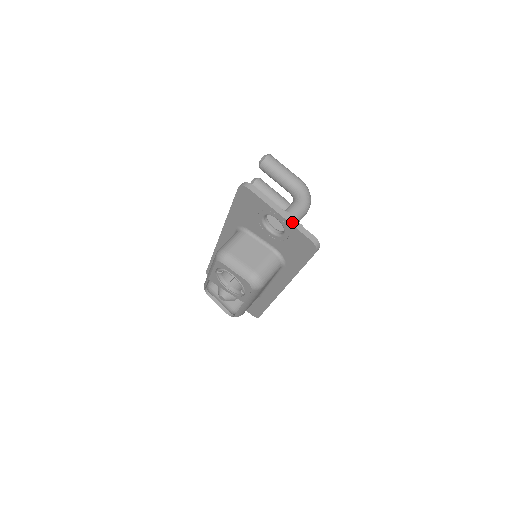
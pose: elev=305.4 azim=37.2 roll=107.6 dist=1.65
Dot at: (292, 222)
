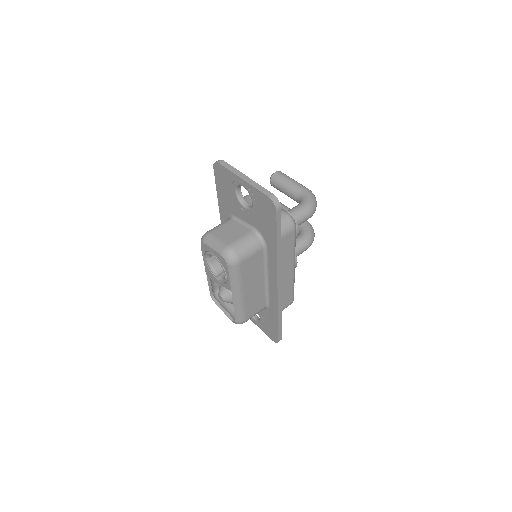
Dot at: (253, 184)
